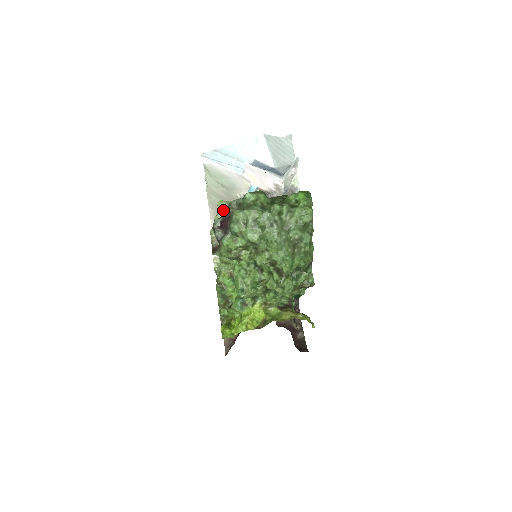
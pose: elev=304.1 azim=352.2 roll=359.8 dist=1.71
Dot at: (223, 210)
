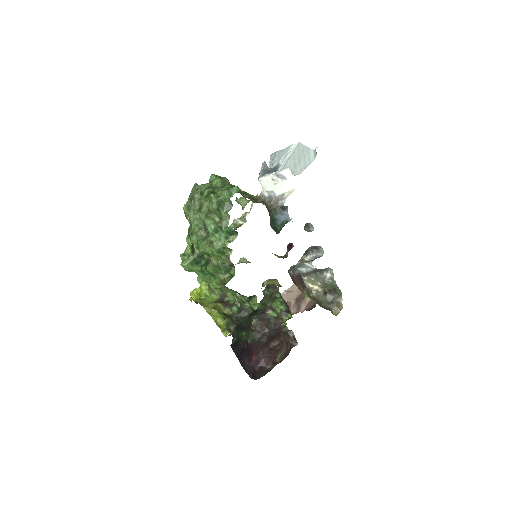
Dot at: (240, 198)
